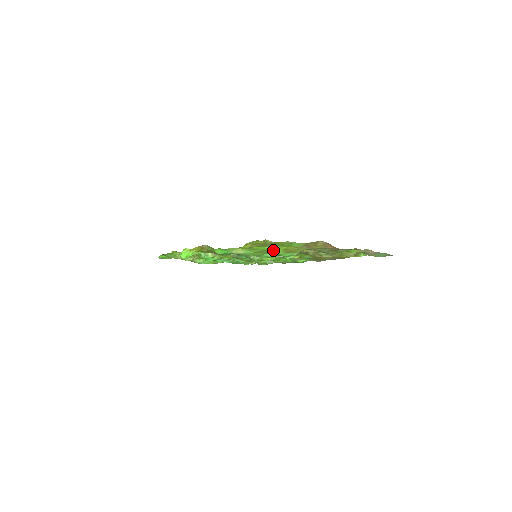
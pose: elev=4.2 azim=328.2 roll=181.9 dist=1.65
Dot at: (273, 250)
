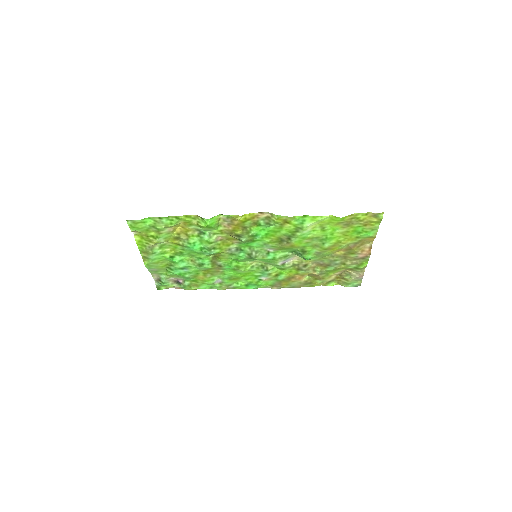
Dot at: (331, 238)
